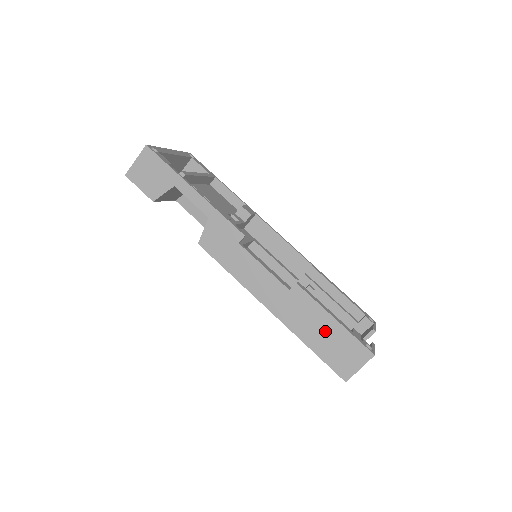
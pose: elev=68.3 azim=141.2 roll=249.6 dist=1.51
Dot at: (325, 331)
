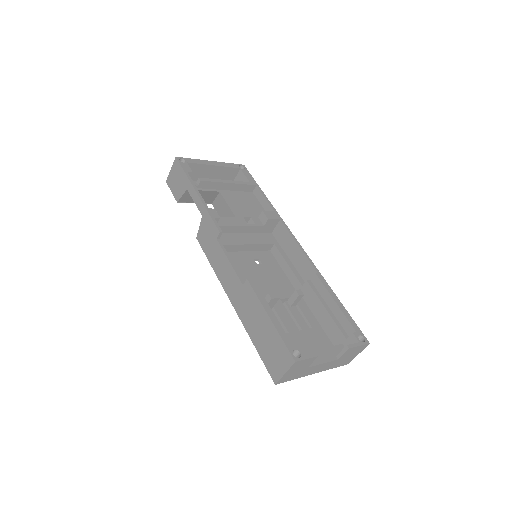
Dot at: (263, 329)
